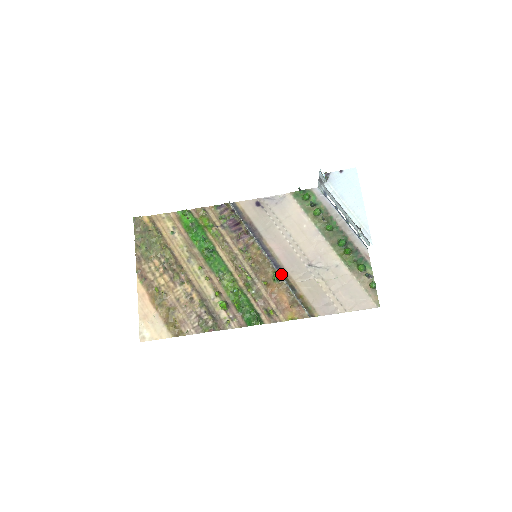
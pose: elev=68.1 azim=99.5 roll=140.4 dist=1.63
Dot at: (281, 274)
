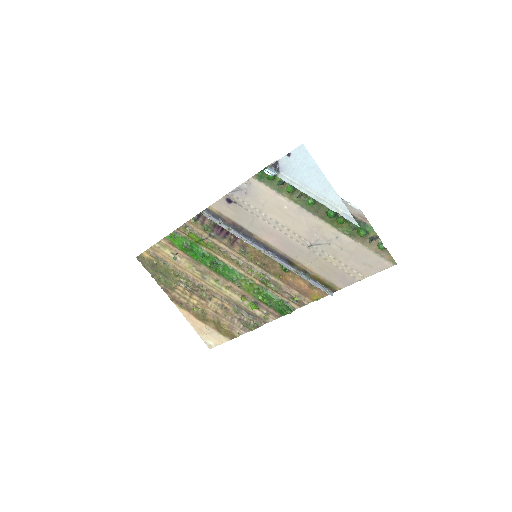
Dot at: (288, 263)
